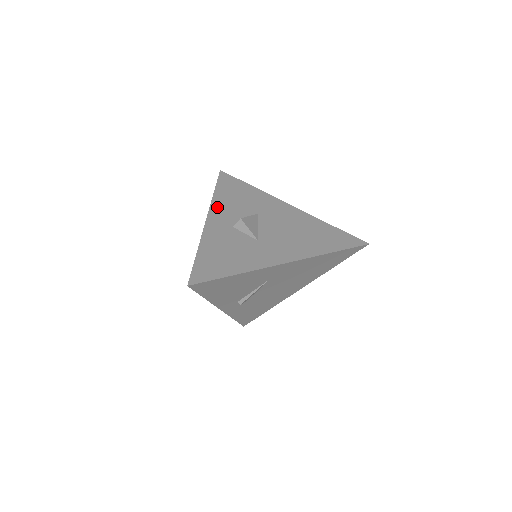
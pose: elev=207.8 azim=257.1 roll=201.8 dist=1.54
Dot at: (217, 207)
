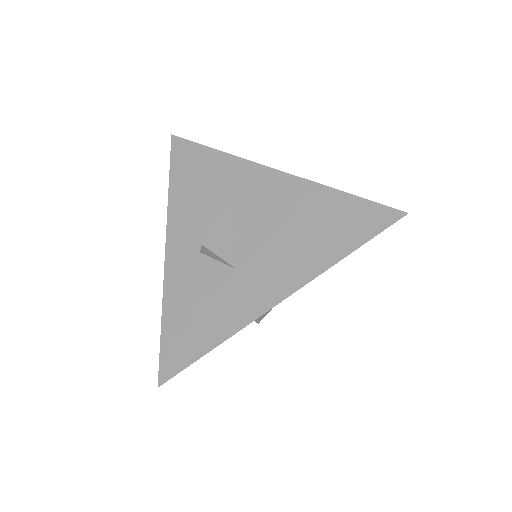
Dot at: (176, 219)
